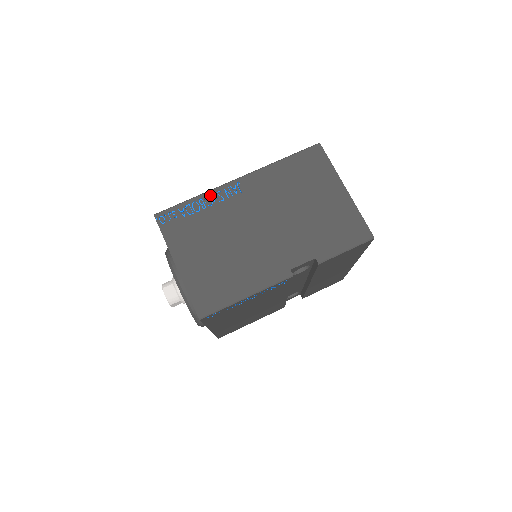
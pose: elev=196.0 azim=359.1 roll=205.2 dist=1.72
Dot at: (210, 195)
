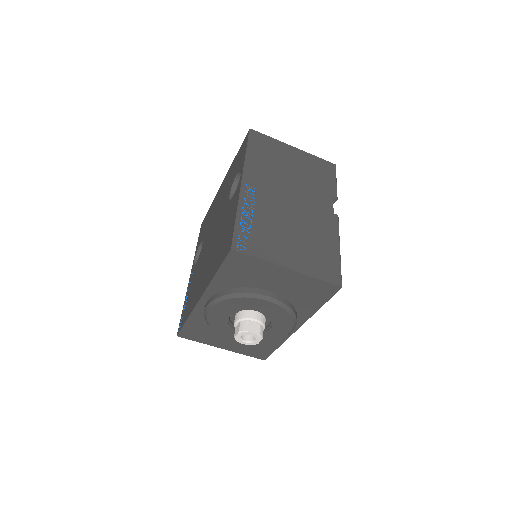
Dot at: (243, 205)
